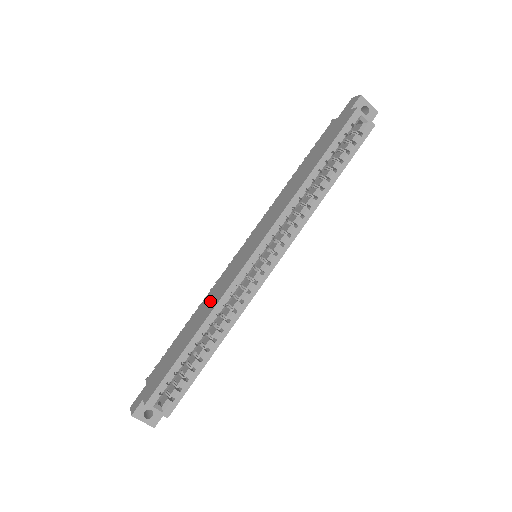
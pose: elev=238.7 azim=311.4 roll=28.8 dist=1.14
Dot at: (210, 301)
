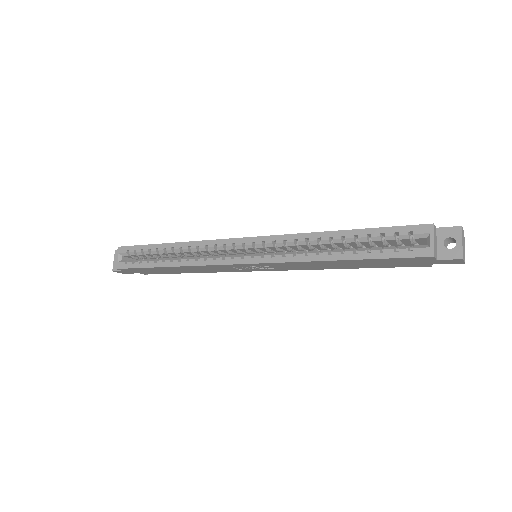
Dot at: occluded
